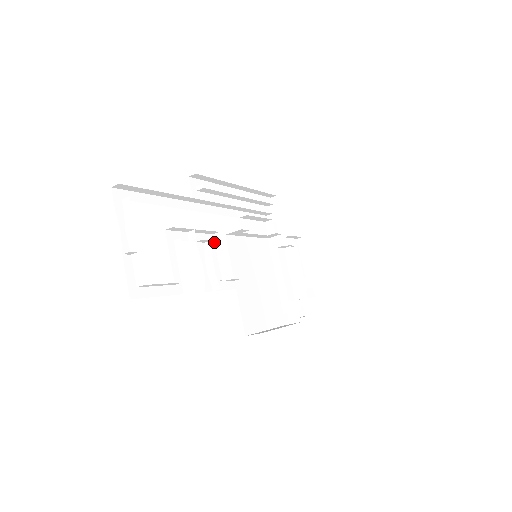
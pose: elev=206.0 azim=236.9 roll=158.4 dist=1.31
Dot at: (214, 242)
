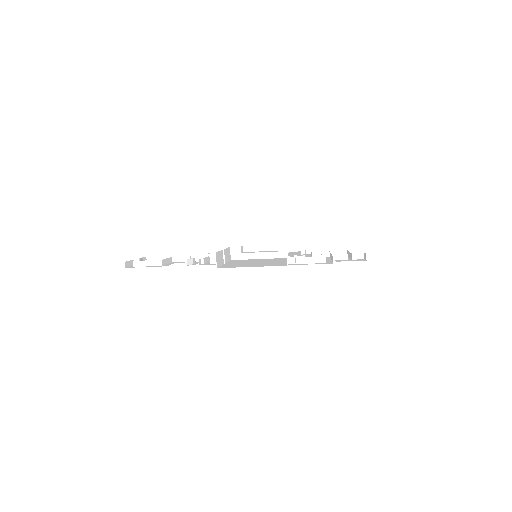
Dot at: occluded
